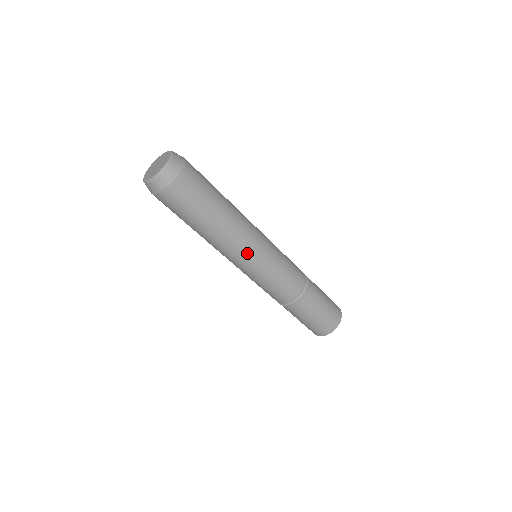
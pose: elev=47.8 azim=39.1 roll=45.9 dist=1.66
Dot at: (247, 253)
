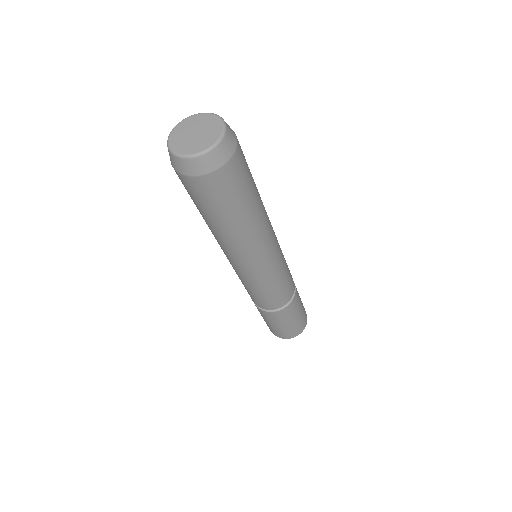
Dot at: (264, 257)
